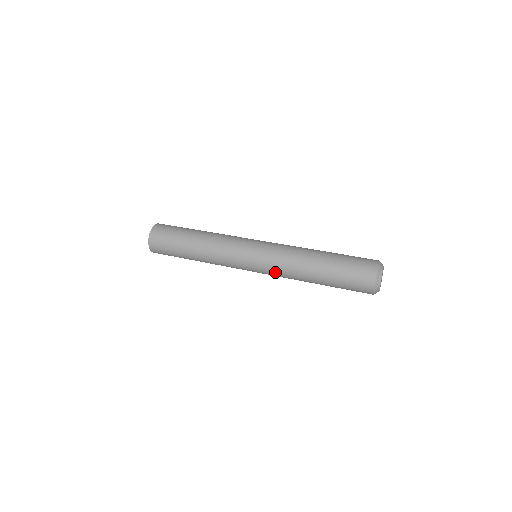
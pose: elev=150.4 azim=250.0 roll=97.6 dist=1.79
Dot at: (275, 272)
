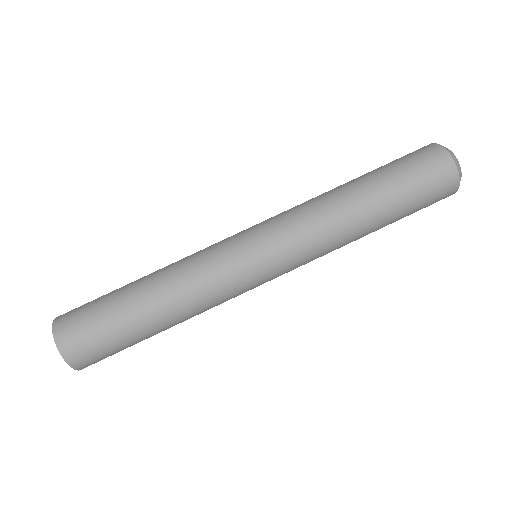
Dot at: occluded
